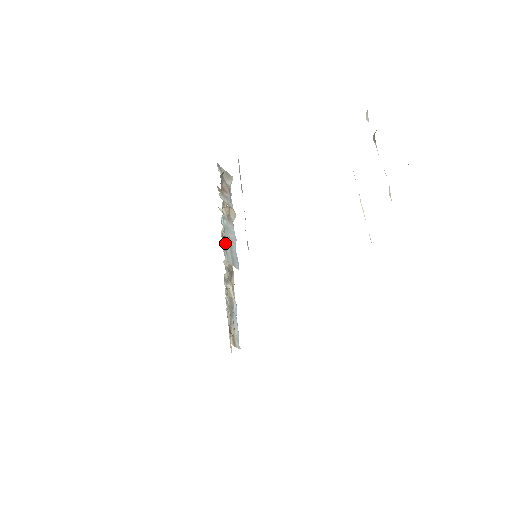
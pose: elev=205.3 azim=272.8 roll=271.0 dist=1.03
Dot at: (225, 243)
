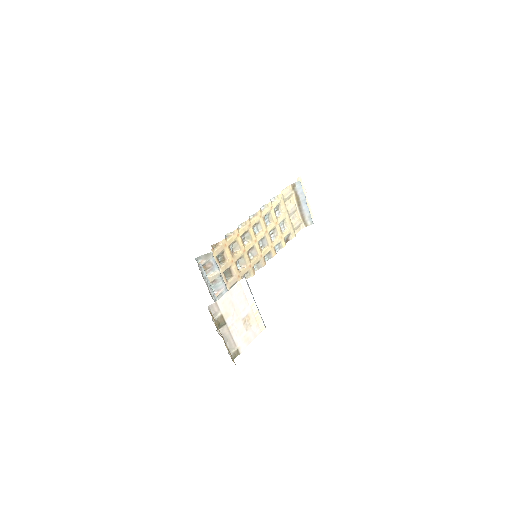
Dot at: occluded
